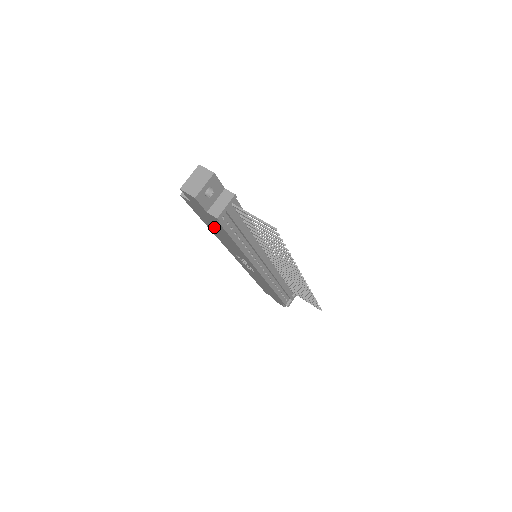
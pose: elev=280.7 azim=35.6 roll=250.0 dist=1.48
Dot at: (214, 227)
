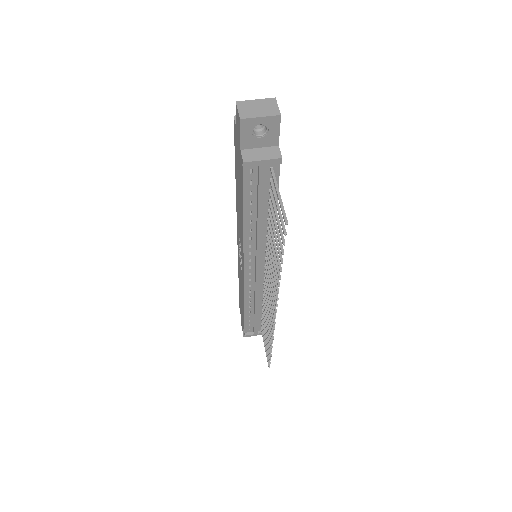
Dot at: occluded
